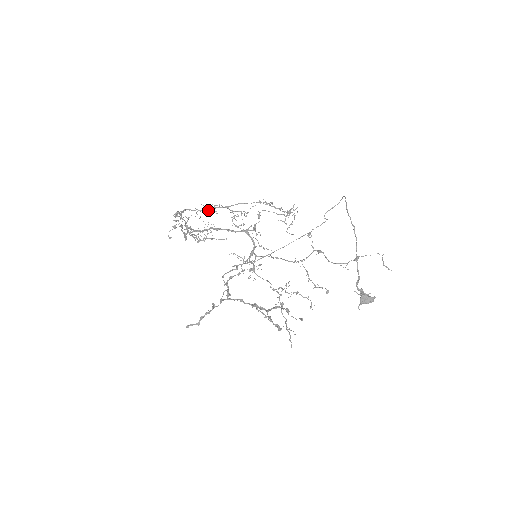
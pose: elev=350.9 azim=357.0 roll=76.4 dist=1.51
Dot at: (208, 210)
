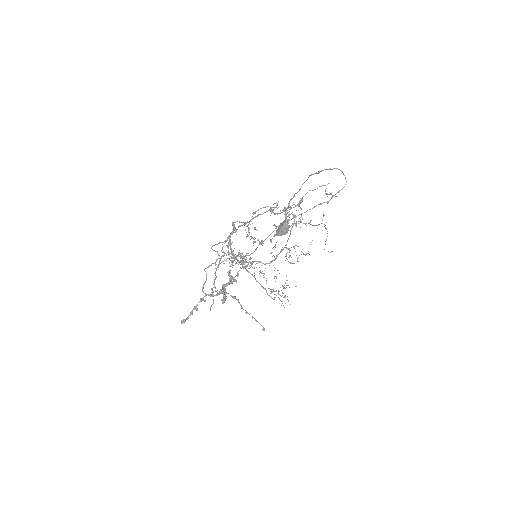
Dot at: (276, 258)
